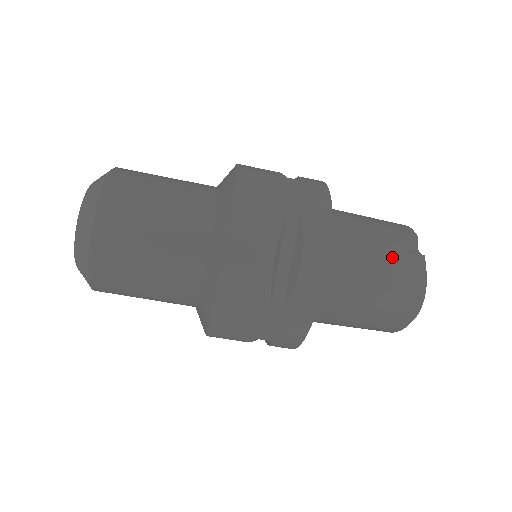
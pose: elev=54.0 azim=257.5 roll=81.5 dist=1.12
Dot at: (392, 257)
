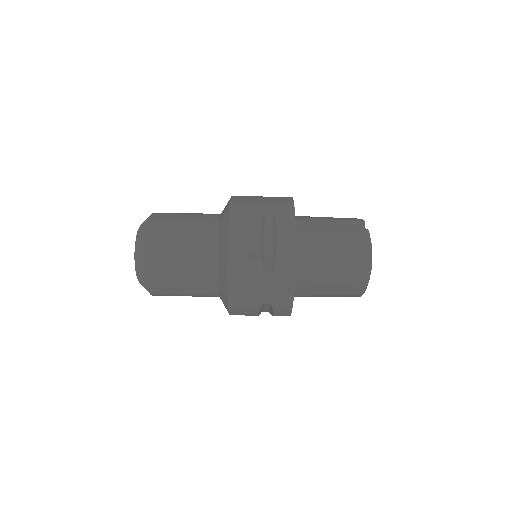
Dot at: (344, 233)
